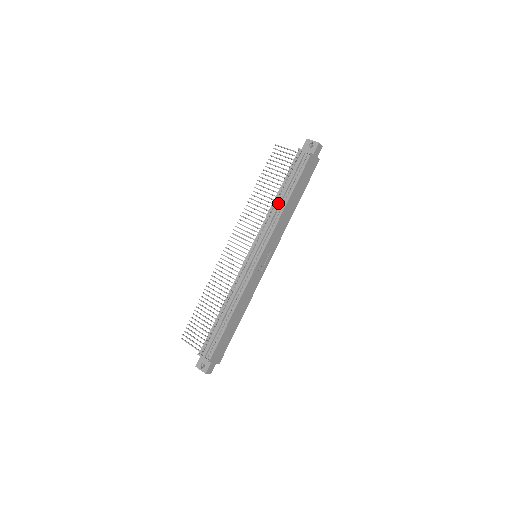
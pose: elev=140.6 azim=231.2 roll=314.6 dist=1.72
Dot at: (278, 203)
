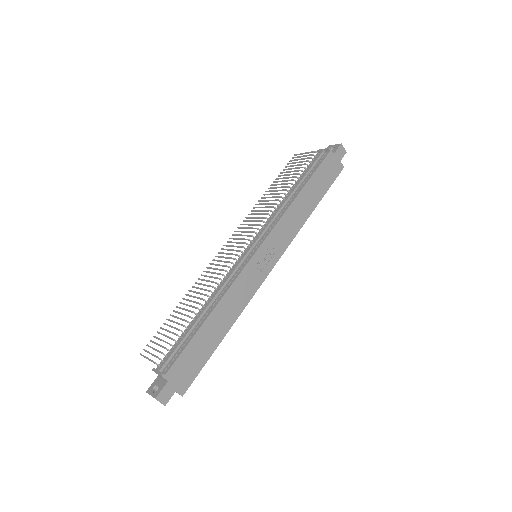
Dot at: (288, 195)
